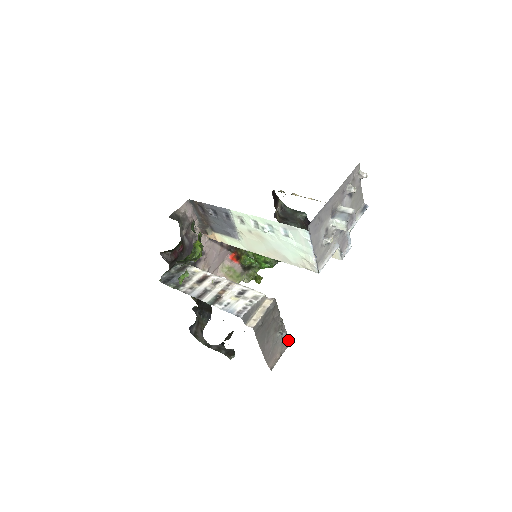
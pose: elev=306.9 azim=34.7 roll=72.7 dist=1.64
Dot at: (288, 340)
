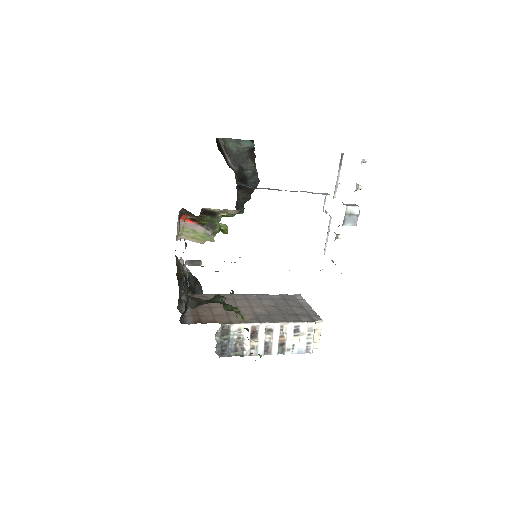
Dot at: (301, 297)
